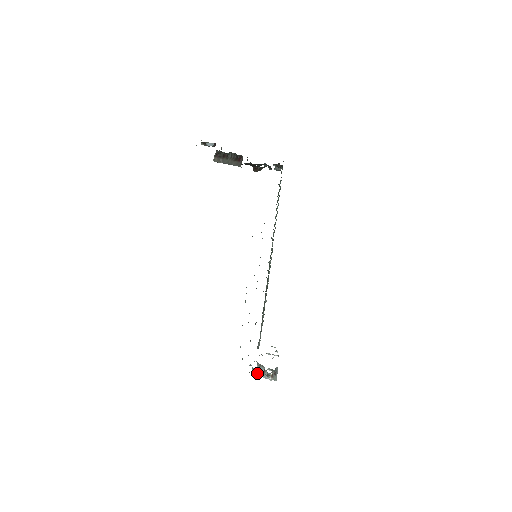
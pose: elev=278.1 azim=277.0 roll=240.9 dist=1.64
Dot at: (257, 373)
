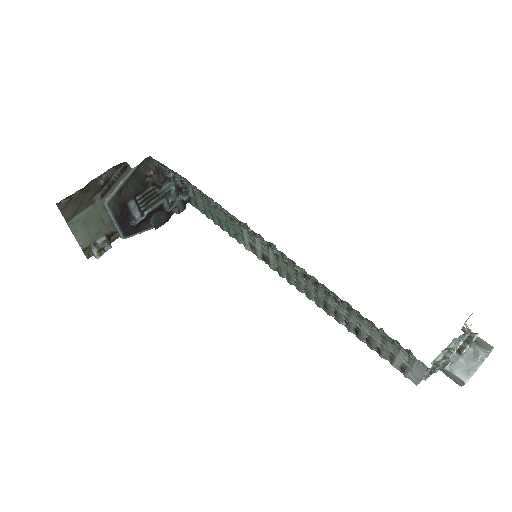
Dot at: (464, 379)
